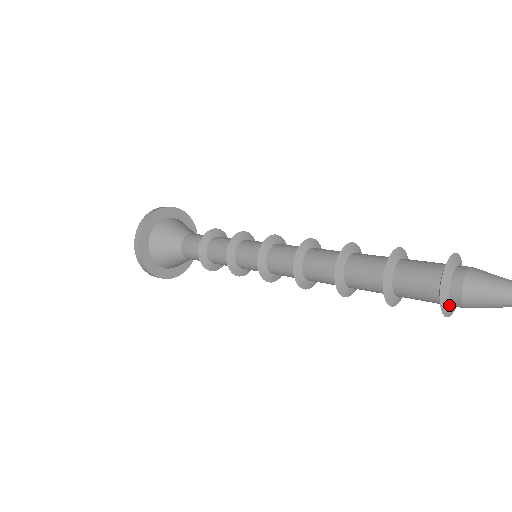
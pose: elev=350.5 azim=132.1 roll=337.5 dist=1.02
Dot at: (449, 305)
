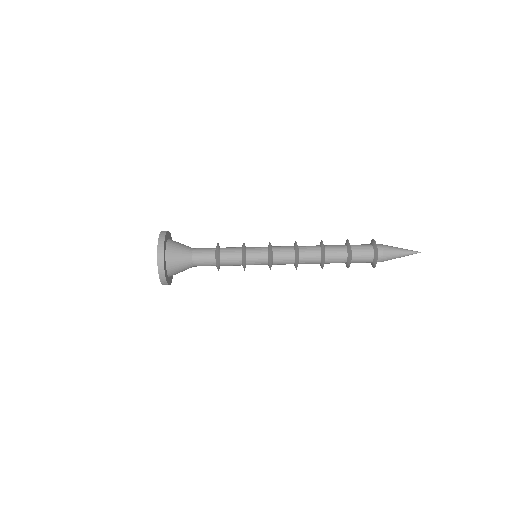
Dot at: occluded
